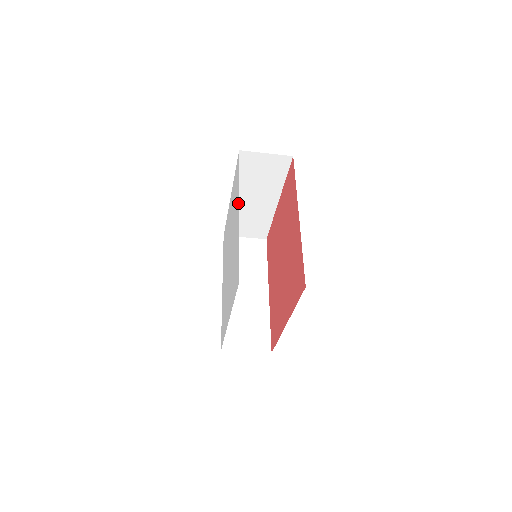
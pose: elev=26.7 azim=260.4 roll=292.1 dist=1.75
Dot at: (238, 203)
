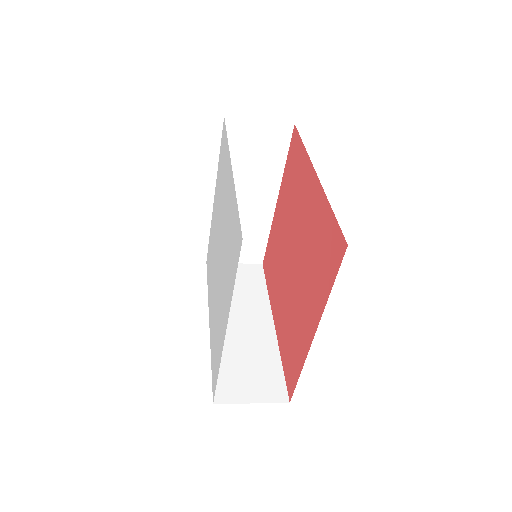
Dot at: (229, 162)
